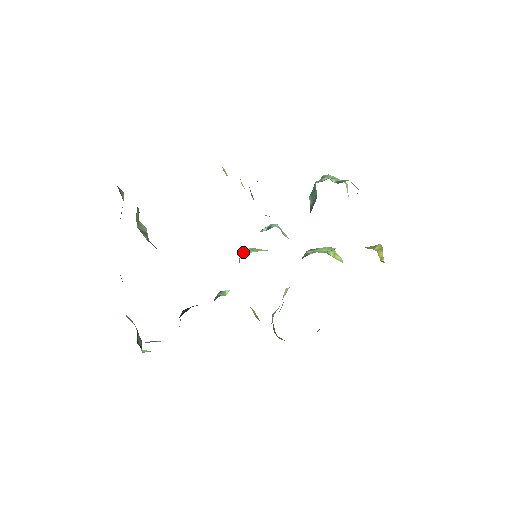
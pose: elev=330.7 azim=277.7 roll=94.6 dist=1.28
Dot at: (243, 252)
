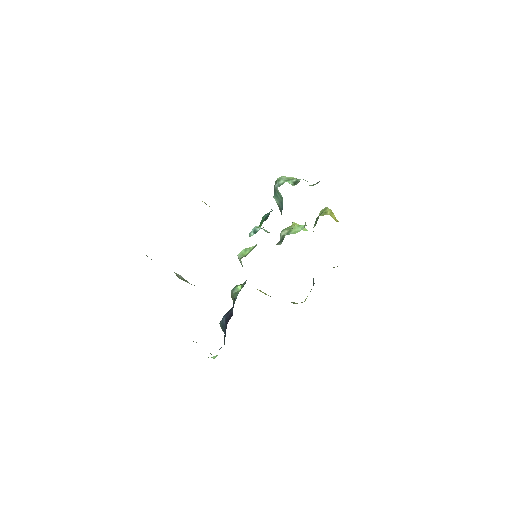
Dot at: (241, 255)
